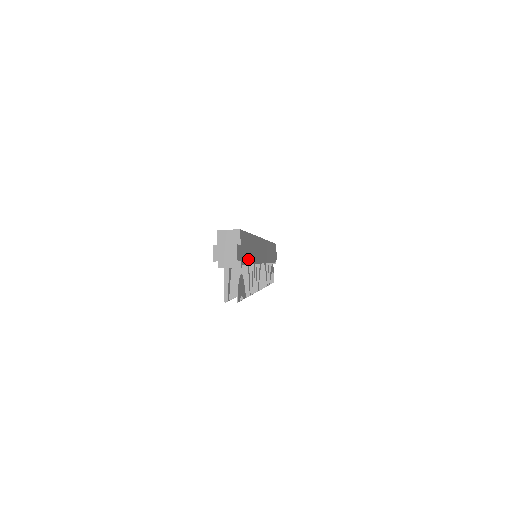
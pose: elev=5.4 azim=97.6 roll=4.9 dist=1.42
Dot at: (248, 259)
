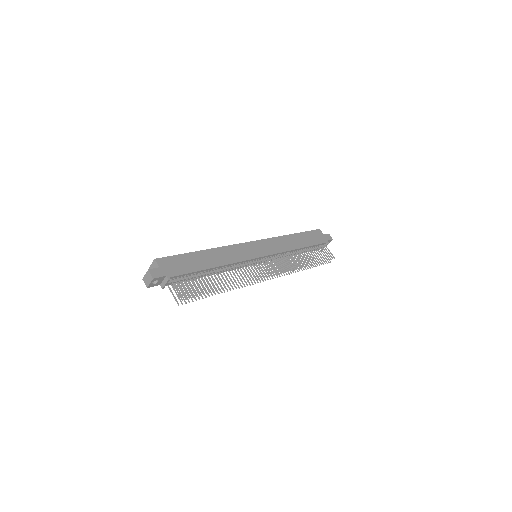
Dot at: (192, 269)
